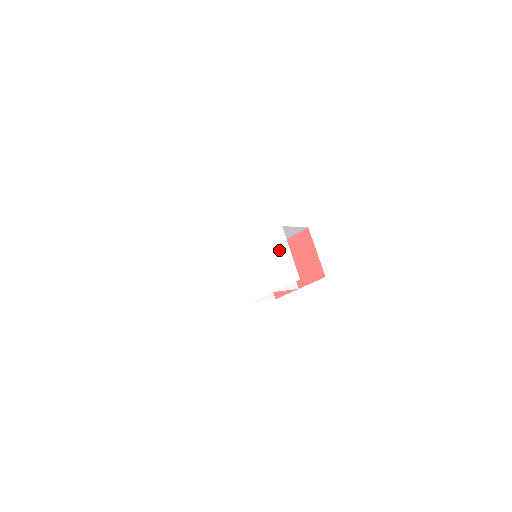
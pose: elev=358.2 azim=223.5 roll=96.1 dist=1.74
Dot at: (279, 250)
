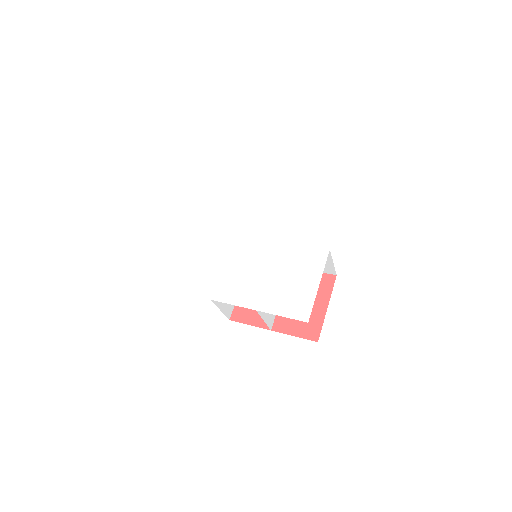
Dot at: (304, 271)
